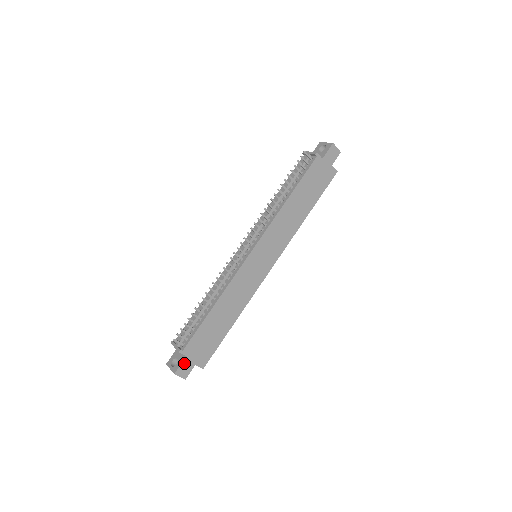
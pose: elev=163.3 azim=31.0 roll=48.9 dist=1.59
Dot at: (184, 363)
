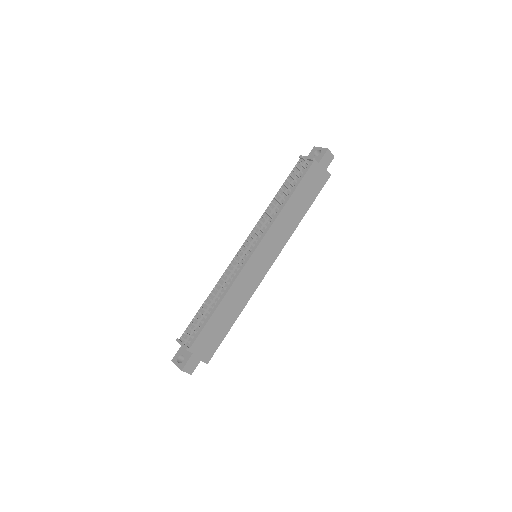
Dot at: (191, 360)
